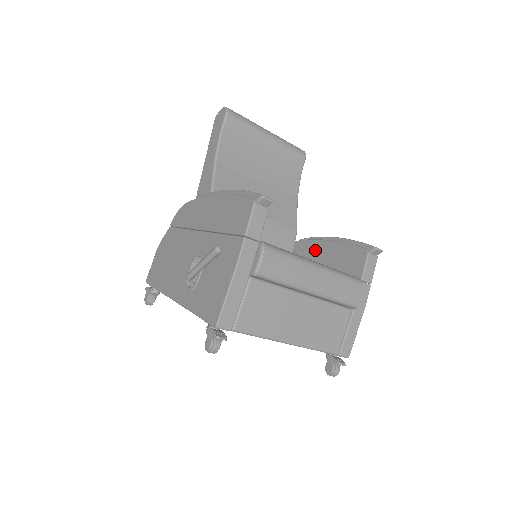
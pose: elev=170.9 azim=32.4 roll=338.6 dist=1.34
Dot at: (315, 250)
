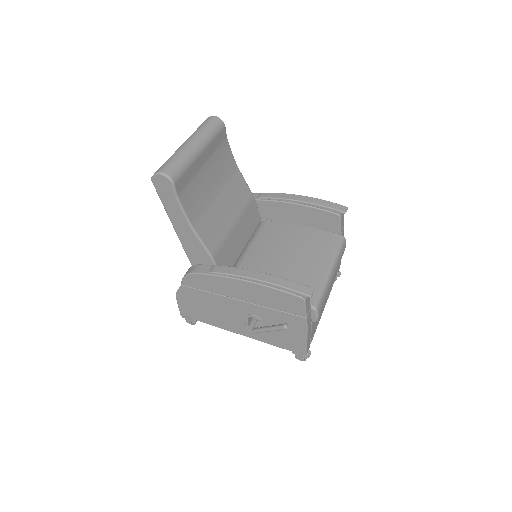
Dot at: (282, 210)
